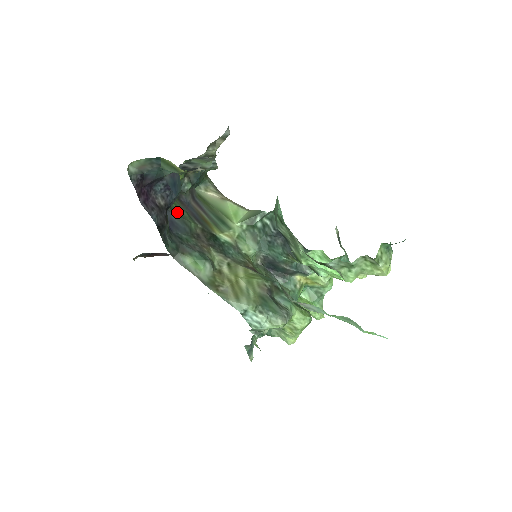
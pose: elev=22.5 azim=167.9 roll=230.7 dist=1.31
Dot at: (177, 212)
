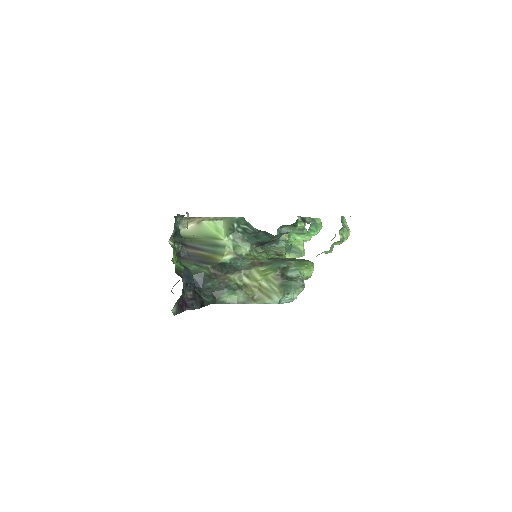
Dot at: occluded
